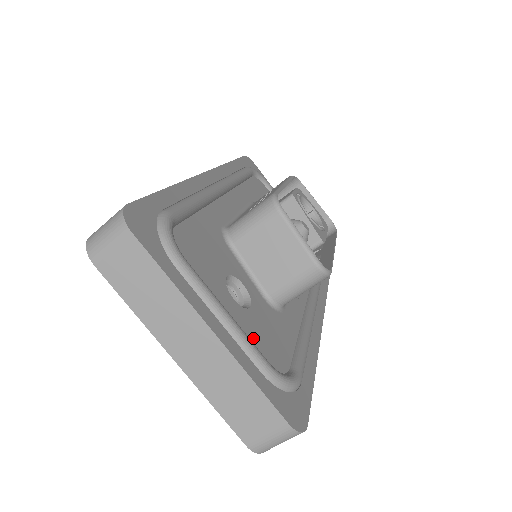
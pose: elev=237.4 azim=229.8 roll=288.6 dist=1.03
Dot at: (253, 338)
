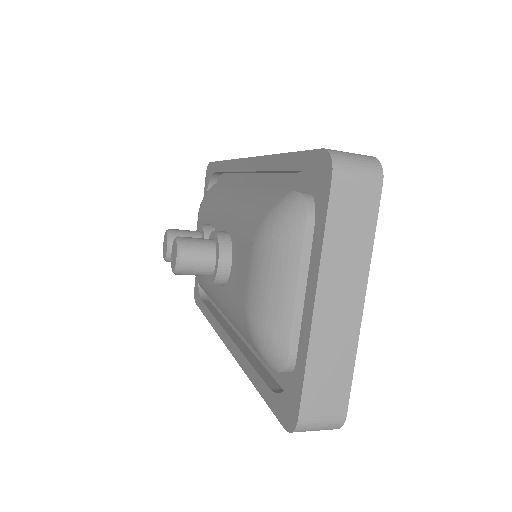
Dot at: occluded
